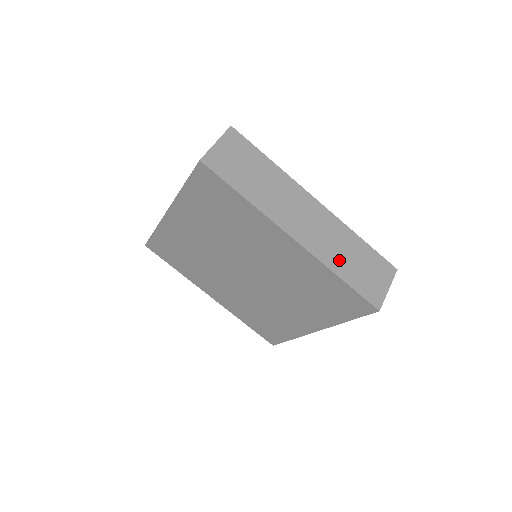
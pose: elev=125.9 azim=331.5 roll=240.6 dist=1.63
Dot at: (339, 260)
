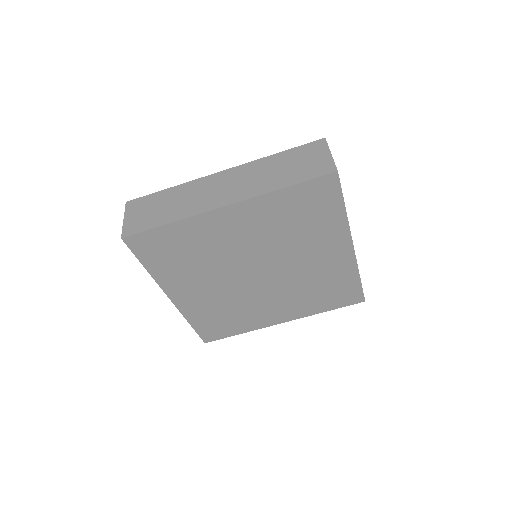
Dot at: occluded
